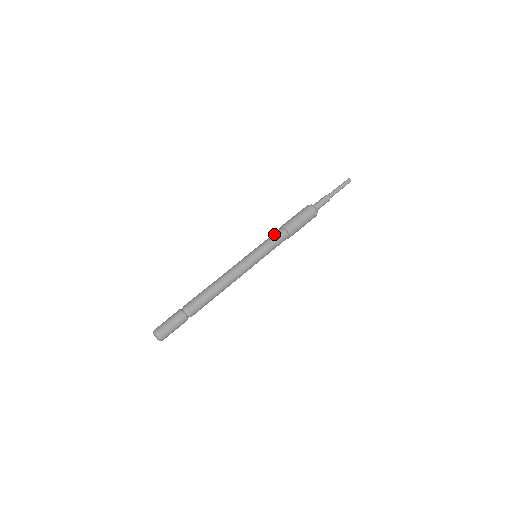
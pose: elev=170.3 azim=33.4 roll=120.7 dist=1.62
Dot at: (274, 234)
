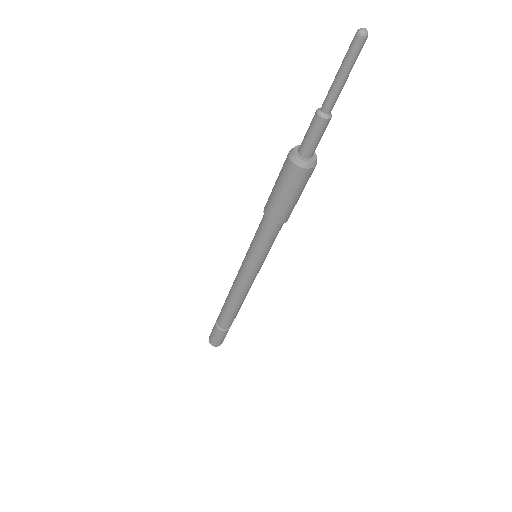
Dot at: (259, 227)
